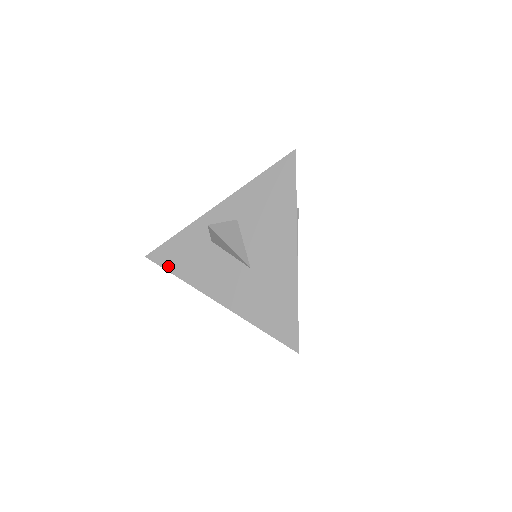
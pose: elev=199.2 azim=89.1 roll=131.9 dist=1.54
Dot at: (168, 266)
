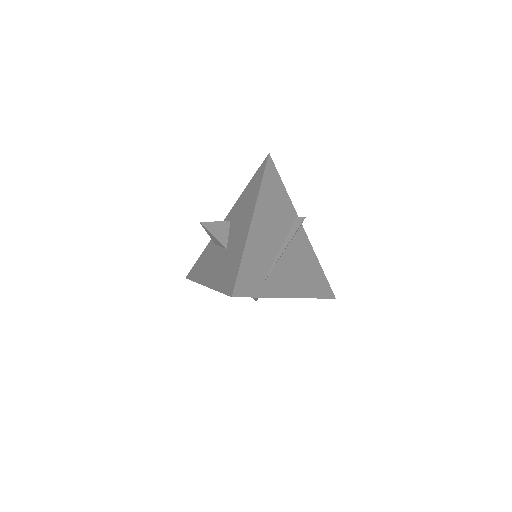
Dot at: (192, 277)
